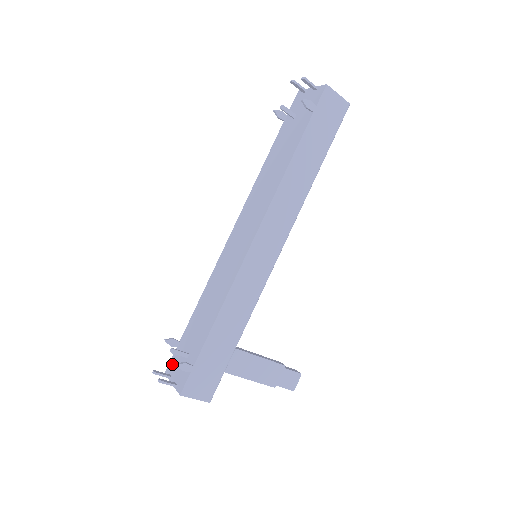
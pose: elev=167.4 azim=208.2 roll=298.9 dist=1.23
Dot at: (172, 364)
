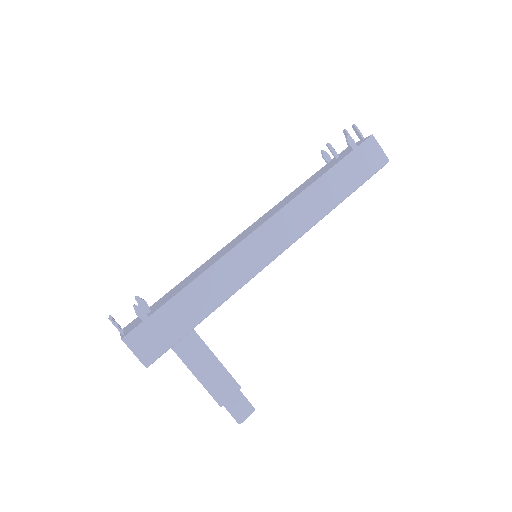
Dot at: (131, 323)
